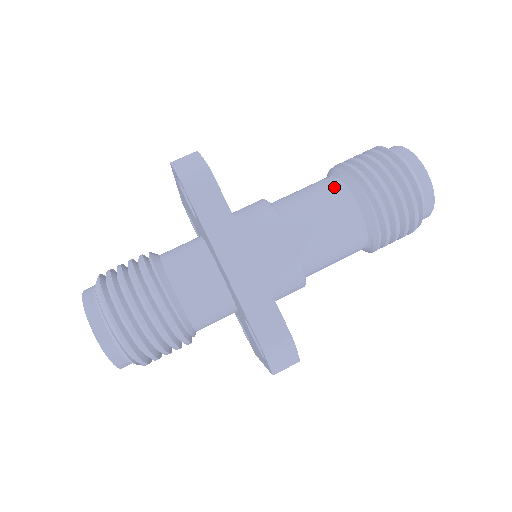
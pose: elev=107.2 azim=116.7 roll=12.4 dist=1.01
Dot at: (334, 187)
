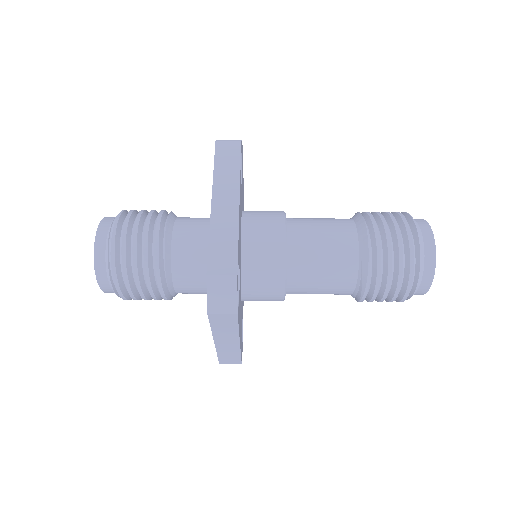
Dot at: (344, 220)
